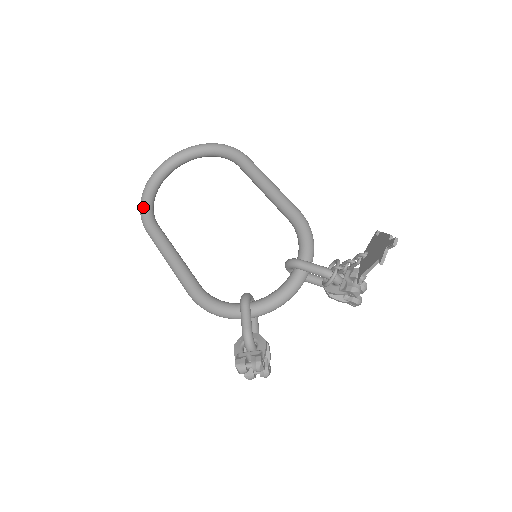
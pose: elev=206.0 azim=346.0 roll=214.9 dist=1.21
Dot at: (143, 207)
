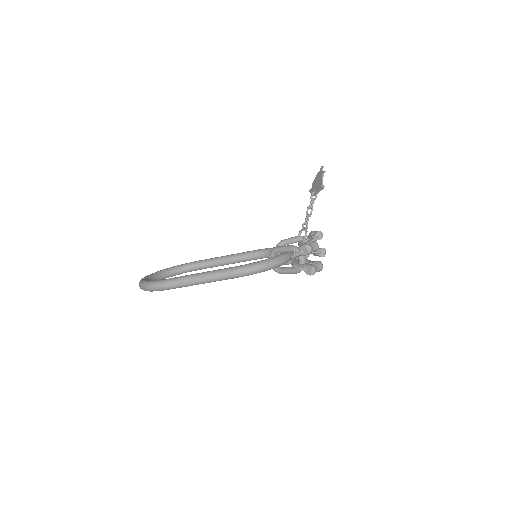
Dot at: (152, 281)
